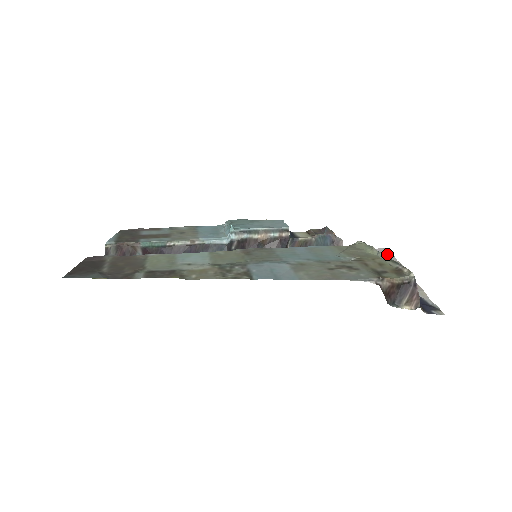
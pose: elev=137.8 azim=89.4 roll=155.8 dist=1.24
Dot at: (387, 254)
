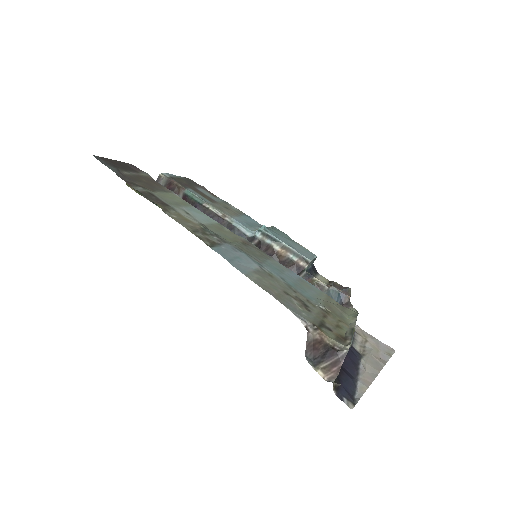
Dot at: (387, 352)
